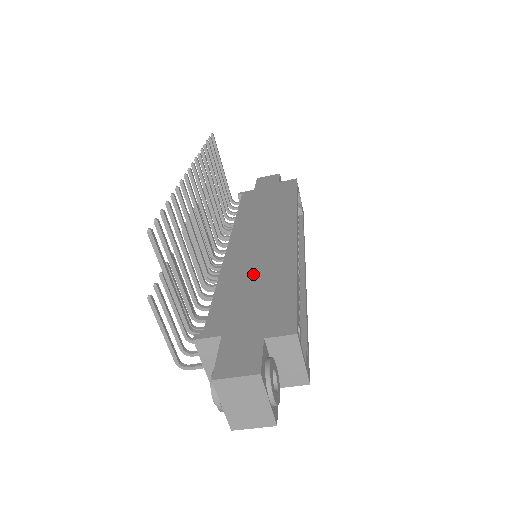
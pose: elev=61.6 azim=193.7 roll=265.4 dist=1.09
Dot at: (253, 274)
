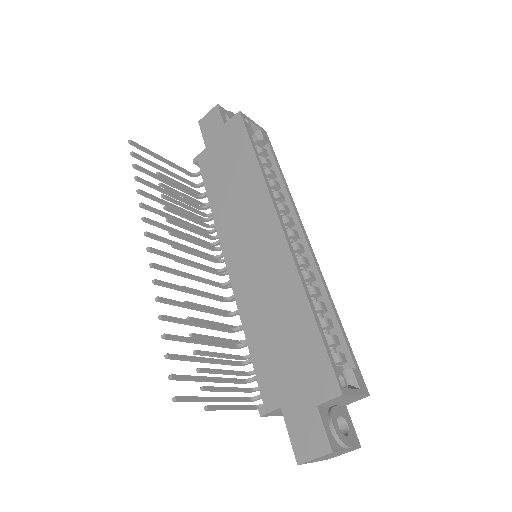
Dot at: (269, 311)
